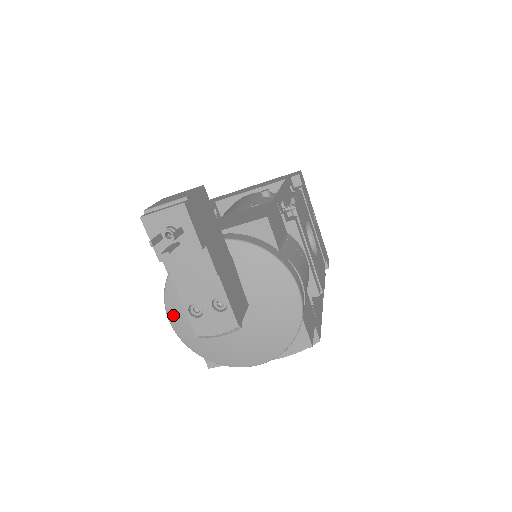
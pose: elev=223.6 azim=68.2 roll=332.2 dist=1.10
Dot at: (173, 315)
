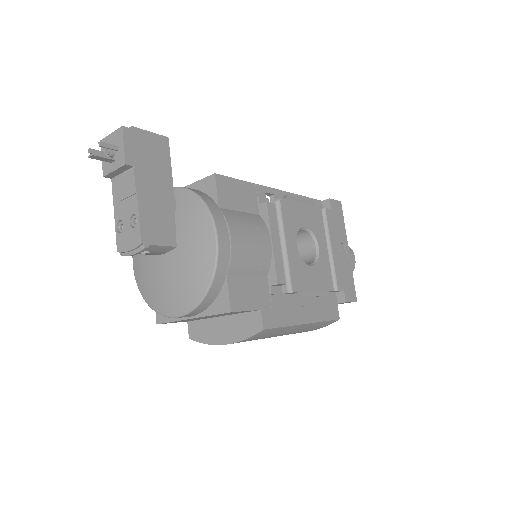
Dot at: (135, 256)
